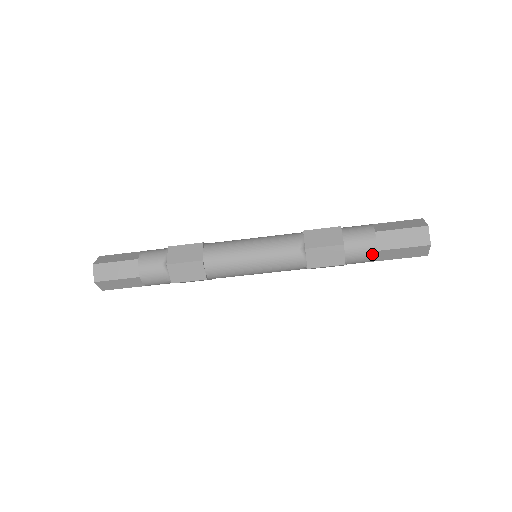
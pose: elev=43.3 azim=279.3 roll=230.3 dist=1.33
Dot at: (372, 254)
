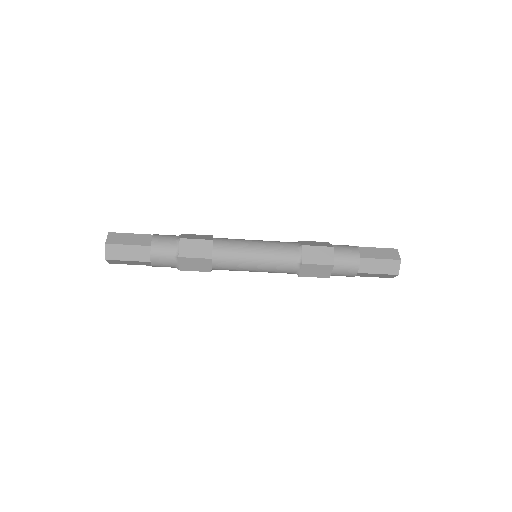
Dot at: (353, 274)
